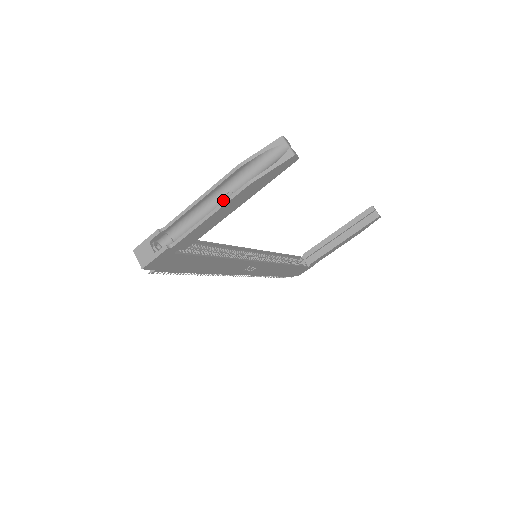
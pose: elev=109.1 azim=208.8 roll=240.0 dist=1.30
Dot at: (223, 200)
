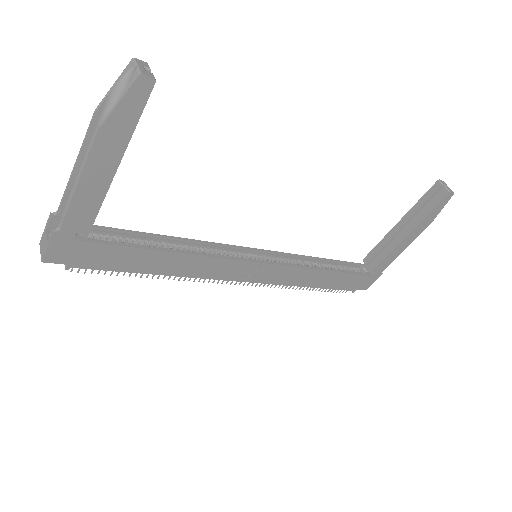
Dot at: occluded
